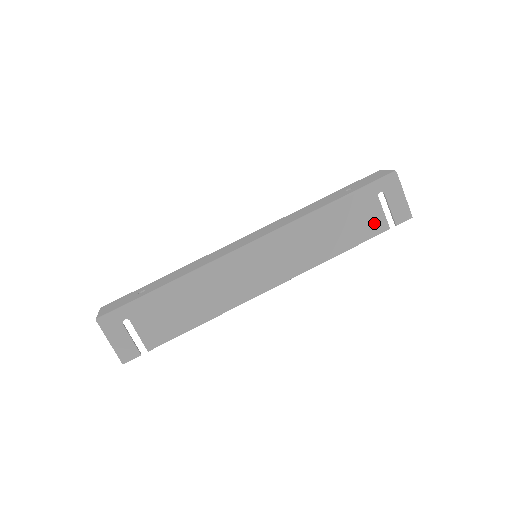
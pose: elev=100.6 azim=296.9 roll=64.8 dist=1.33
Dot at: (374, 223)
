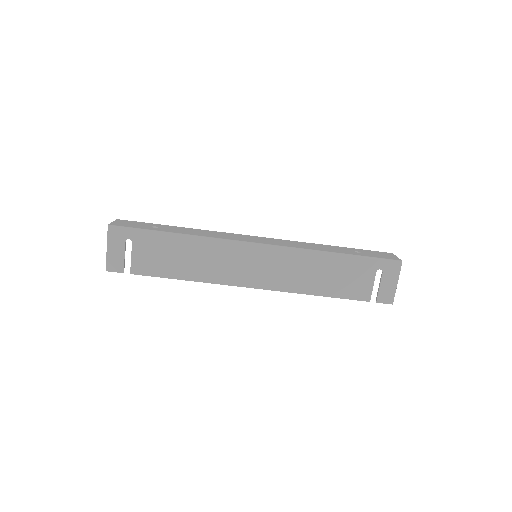
Dot at: (361, 289)
